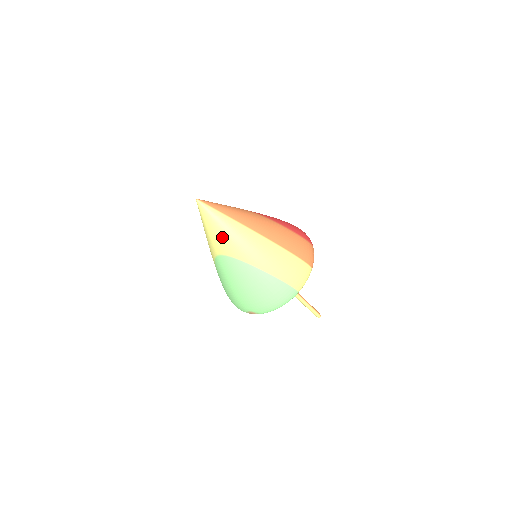
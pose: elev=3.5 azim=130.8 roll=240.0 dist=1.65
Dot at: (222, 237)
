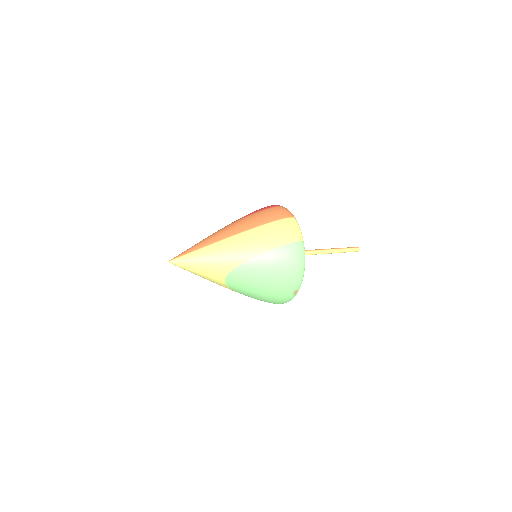
Dot at: (211, 265)
